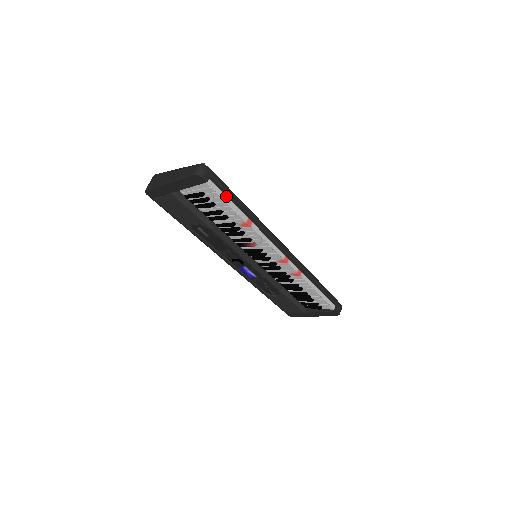
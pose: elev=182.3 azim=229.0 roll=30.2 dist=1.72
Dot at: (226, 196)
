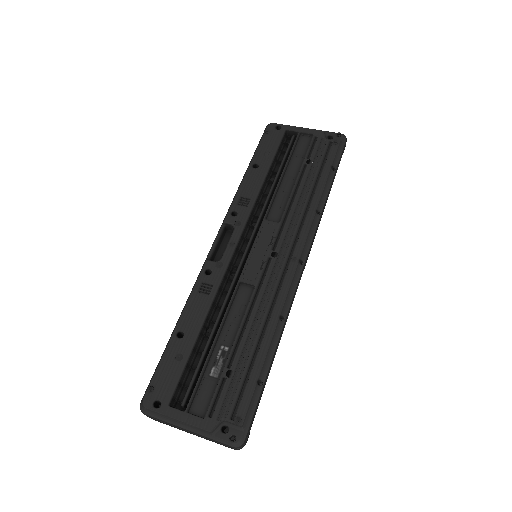
Dot at: occluded
